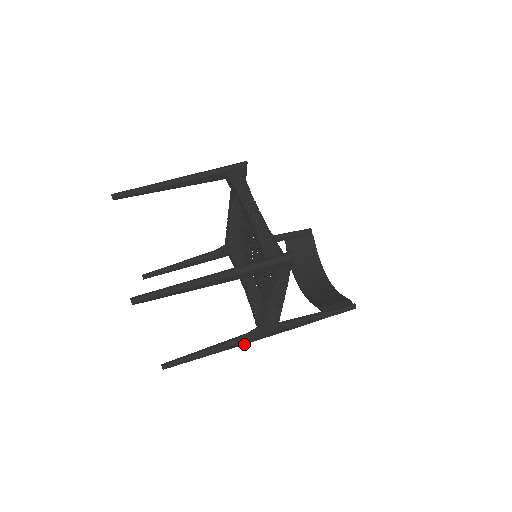
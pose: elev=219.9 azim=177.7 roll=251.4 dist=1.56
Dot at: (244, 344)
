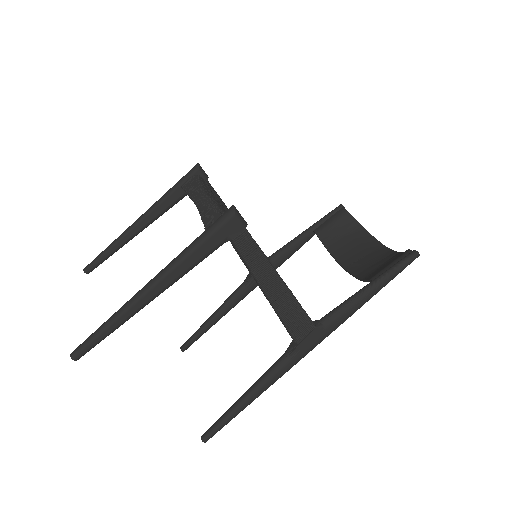
Dot at: (288, 369)
